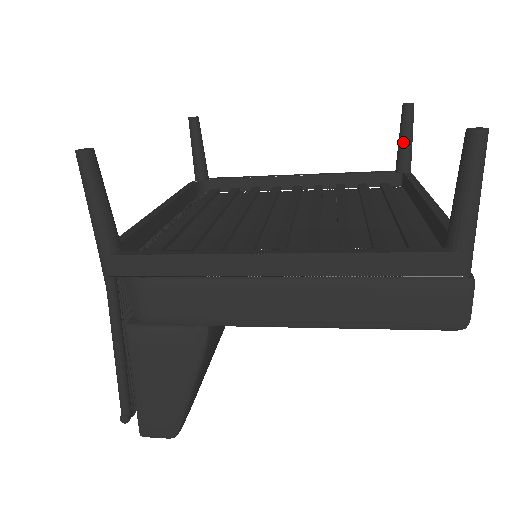
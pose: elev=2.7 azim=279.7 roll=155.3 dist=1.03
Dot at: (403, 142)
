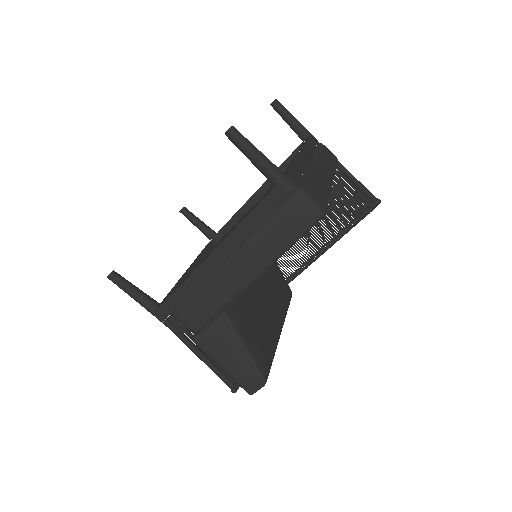
Dot at: (289, 124)
